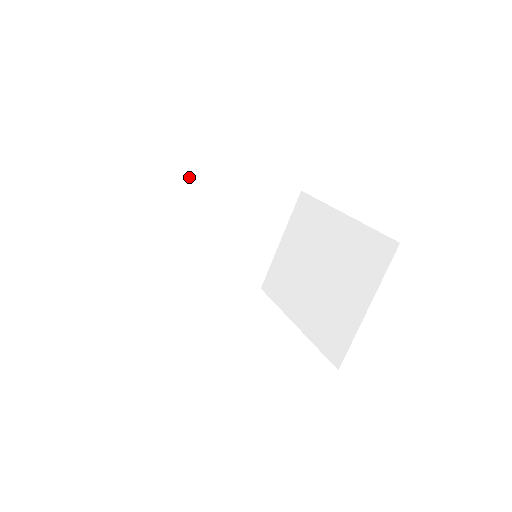
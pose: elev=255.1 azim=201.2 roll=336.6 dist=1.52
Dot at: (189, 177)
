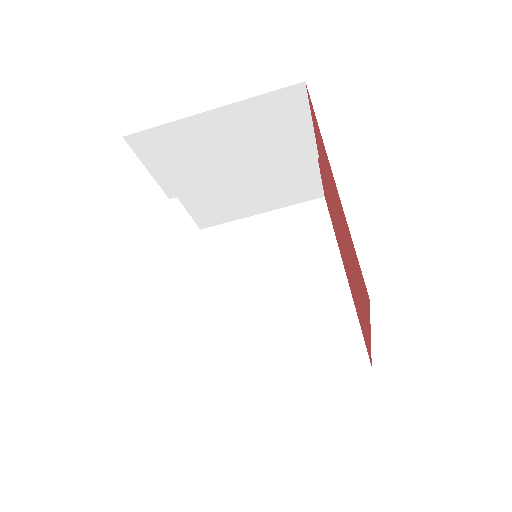
Dot at: (278, 113)
